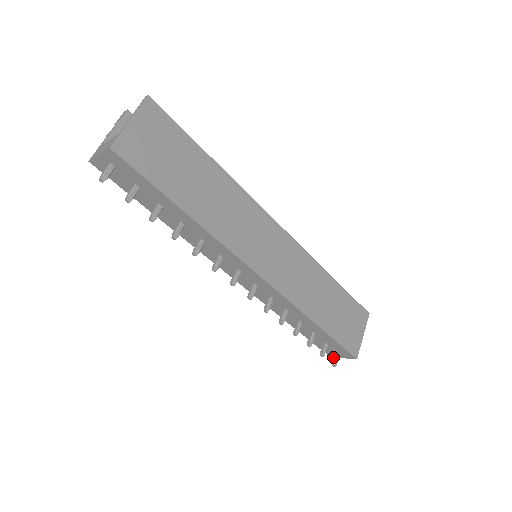
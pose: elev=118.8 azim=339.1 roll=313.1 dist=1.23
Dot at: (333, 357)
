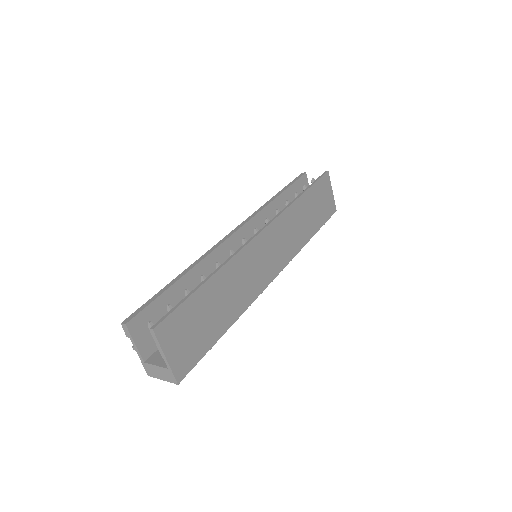
Dot at: occluded
